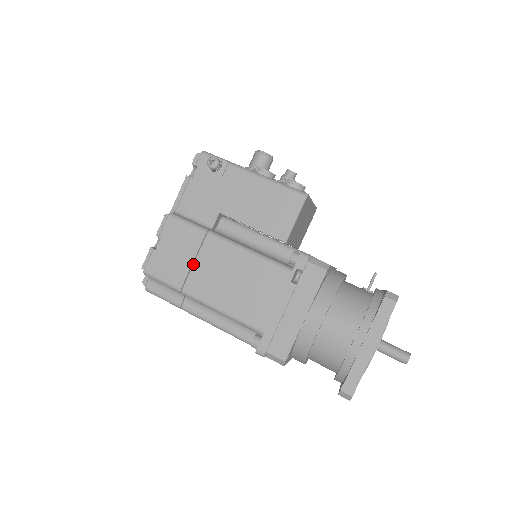
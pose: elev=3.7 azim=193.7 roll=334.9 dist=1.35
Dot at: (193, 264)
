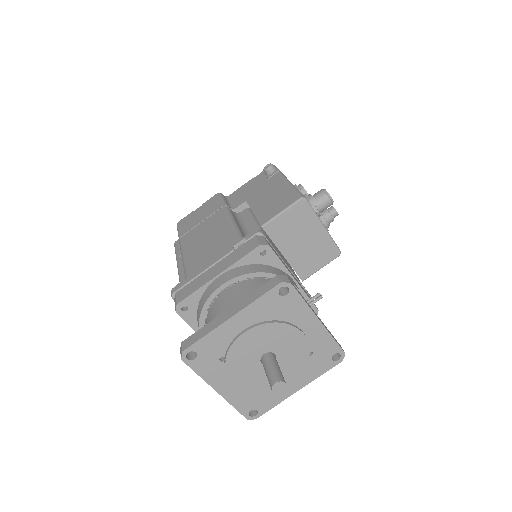
Dot at: (200, 223)
